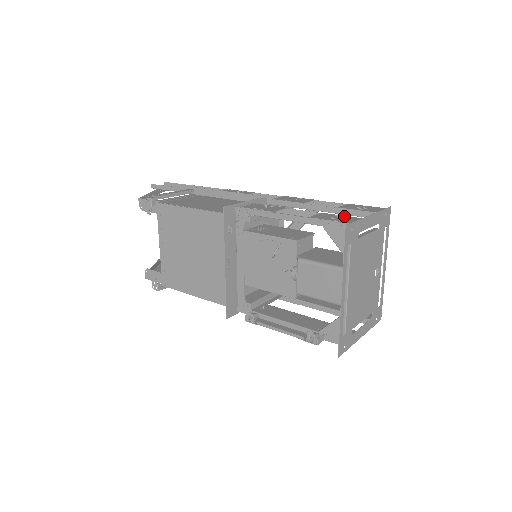
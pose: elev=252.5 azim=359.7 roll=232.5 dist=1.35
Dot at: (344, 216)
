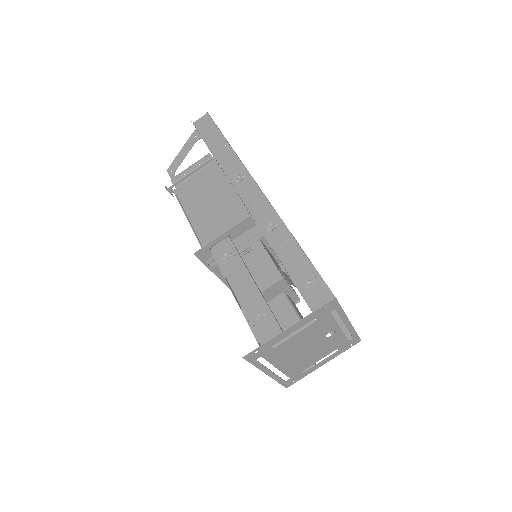
Dot at: (271, 315)
